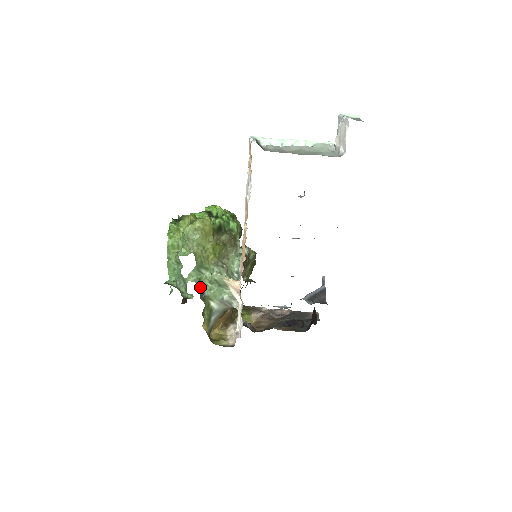
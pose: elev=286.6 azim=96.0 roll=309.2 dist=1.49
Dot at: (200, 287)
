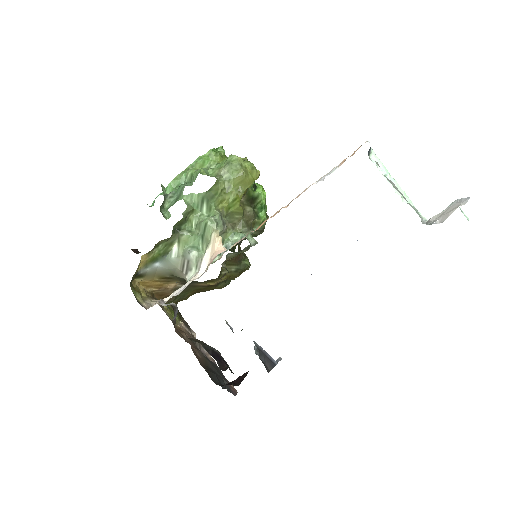
Dot at: (186, 216)
